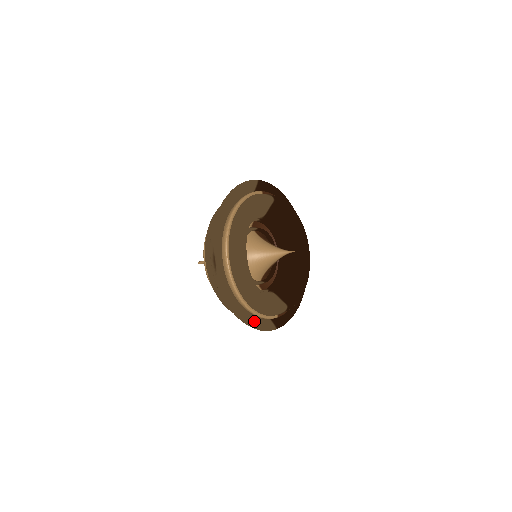
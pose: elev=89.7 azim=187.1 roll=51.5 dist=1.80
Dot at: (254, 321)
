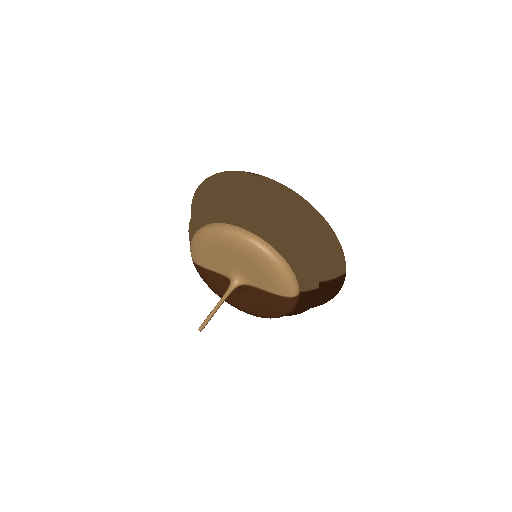
Dot at: occluded
